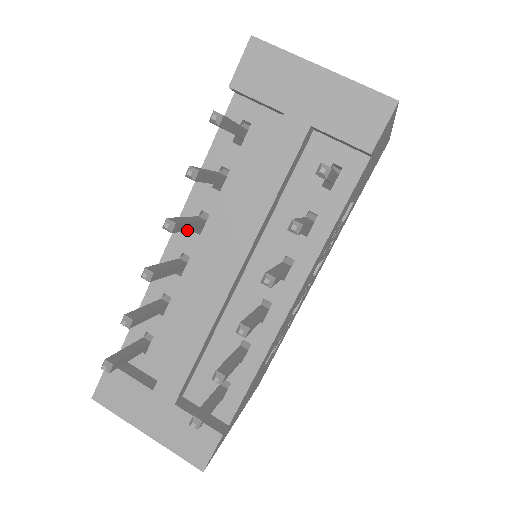
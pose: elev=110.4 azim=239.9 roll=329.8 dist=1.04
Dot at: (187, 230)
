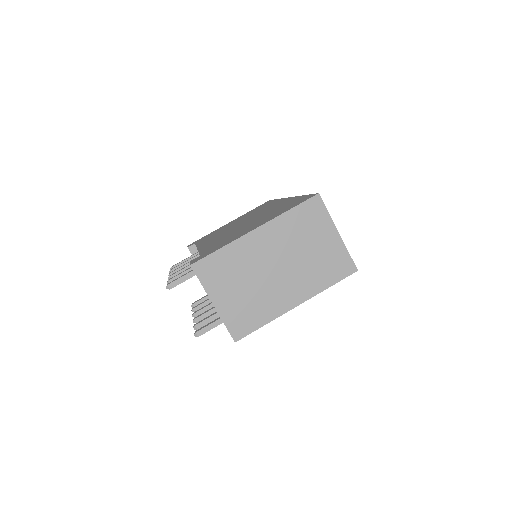
Dot at: occluded
